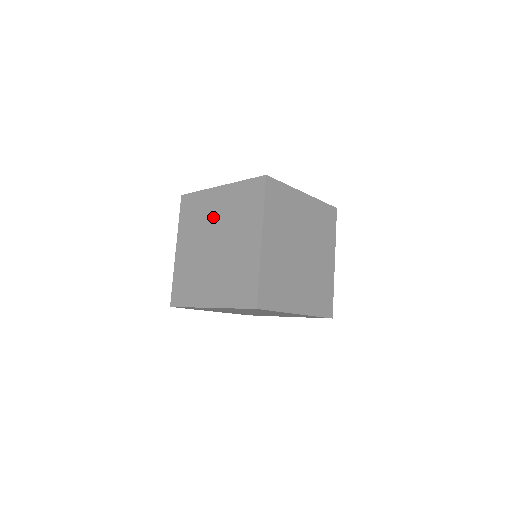
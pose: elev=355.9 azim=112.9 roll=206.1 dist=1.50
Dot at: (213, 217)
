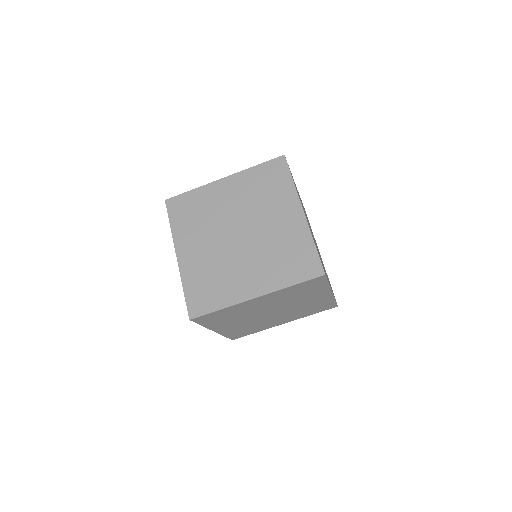
Dot at: occluded
